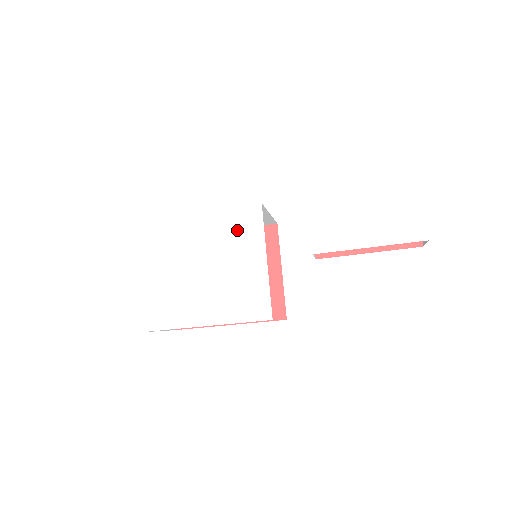
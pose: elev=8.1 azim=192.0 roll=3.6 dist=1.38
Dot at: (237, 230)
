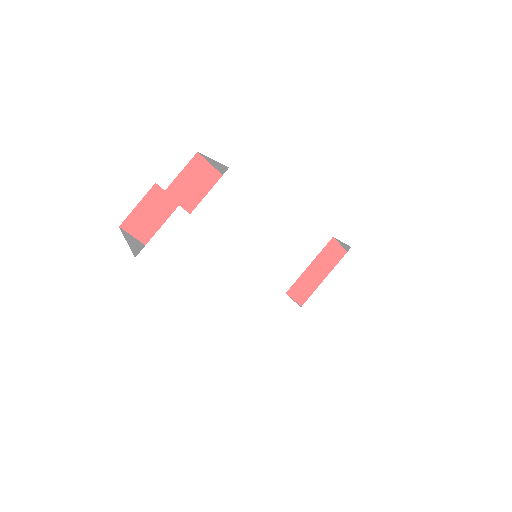
Dot at: (280, 248)
